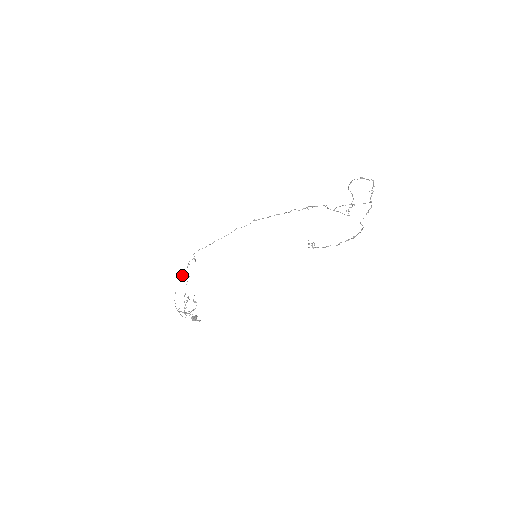
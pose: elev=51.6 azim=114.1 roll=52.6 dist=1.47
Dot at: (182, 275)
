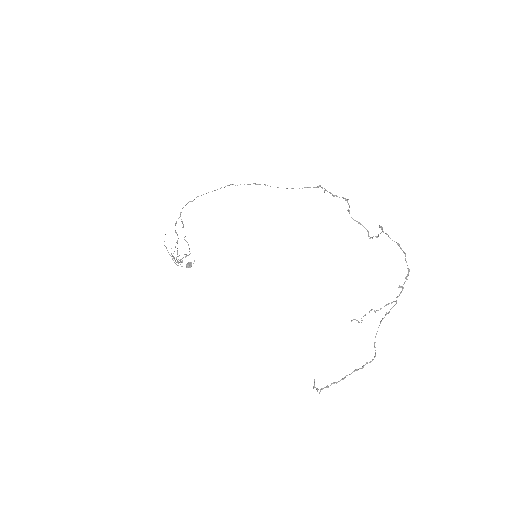
Dot at: (172, 255)
